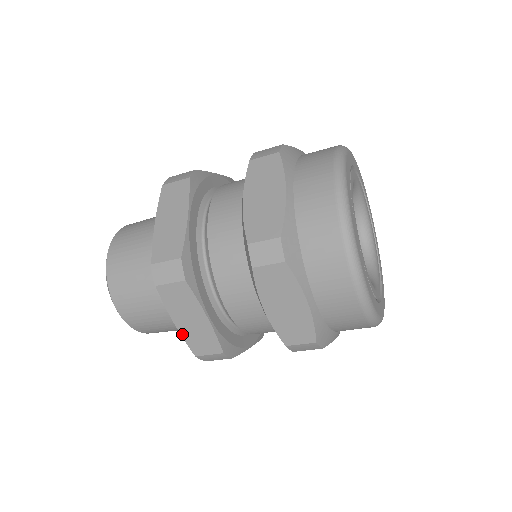
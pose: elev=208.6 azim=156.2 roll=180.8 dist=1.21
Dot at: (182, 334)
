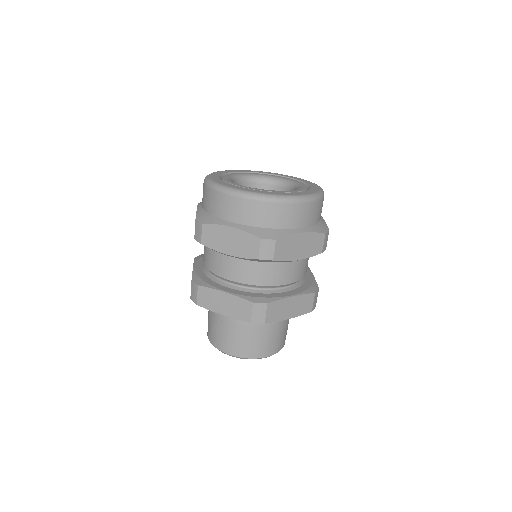
Dot at: (232, 317)
